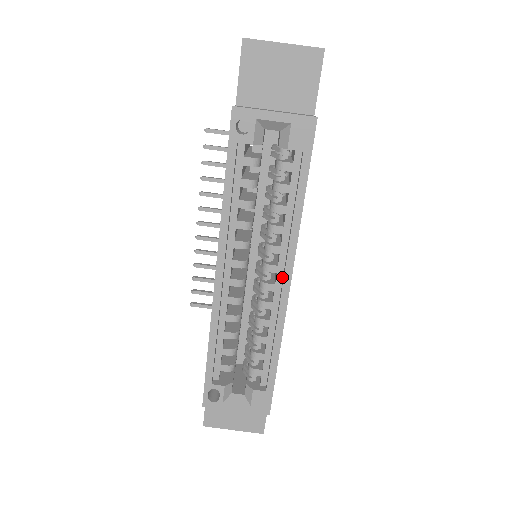
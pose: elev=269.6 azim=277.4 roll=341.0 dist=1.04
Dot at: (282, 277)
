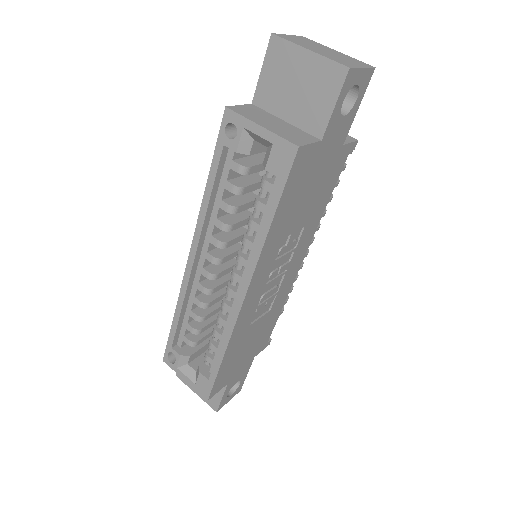
Dot at: occluded
